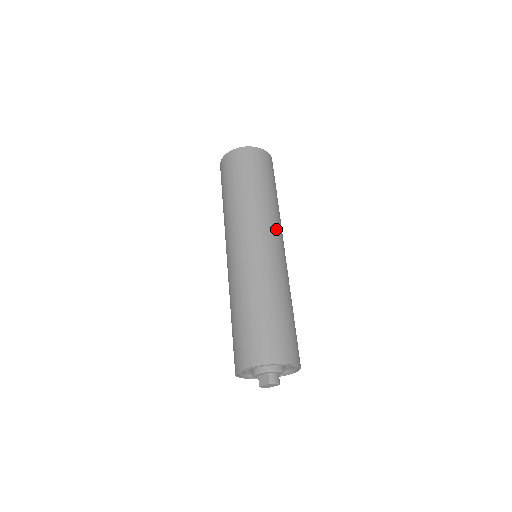
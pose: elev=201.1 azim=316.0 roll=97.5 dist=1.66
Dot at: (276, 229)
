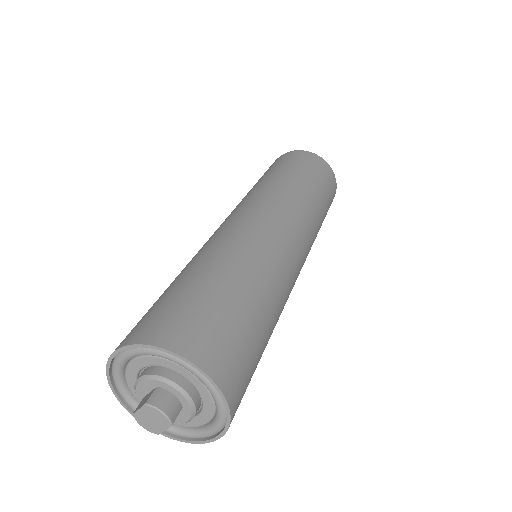
Dot at: (294, 216)
